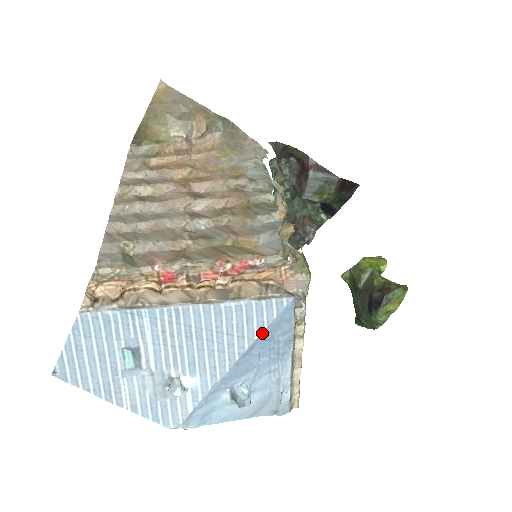
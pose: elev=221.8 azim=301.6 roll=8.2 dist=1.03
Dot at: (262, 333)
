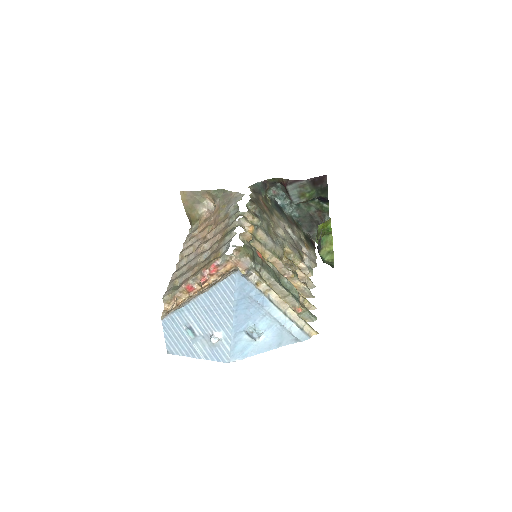
Dot at: (235, 296)
